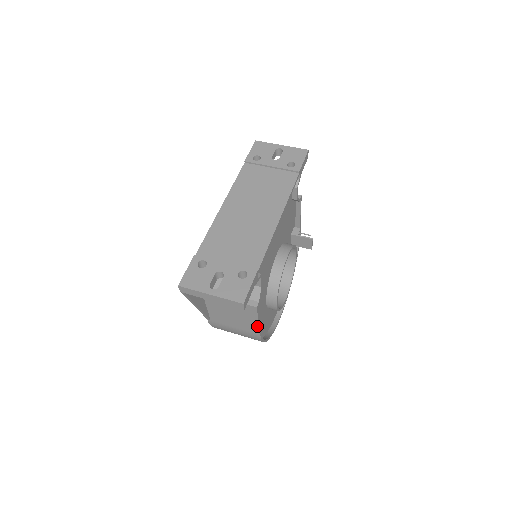
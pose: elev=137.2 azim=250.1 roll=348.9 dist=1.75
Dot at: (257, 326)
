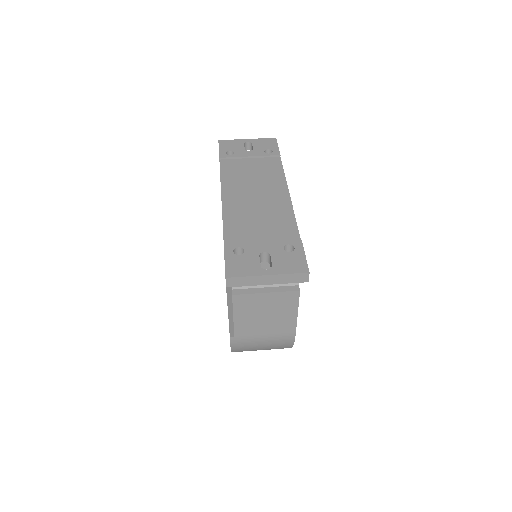
Dot at: (294, 320)
